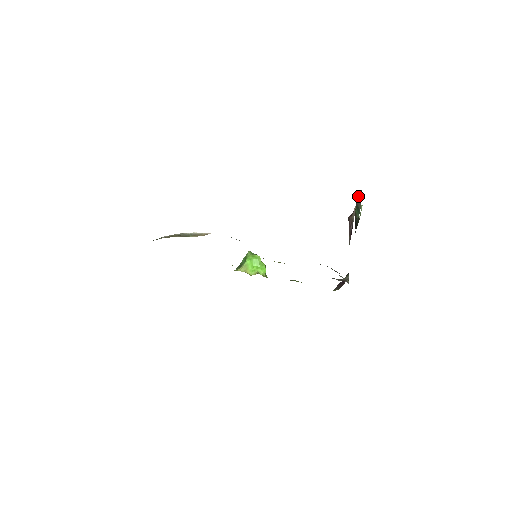
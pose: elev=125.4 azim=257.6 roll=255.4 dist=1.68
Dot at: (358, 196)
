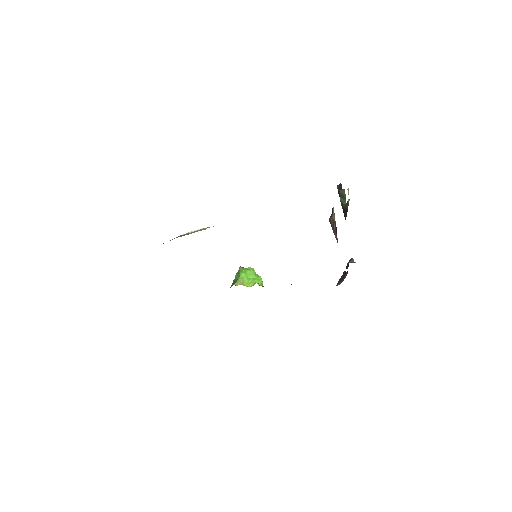
Dot at: (338, 188)
